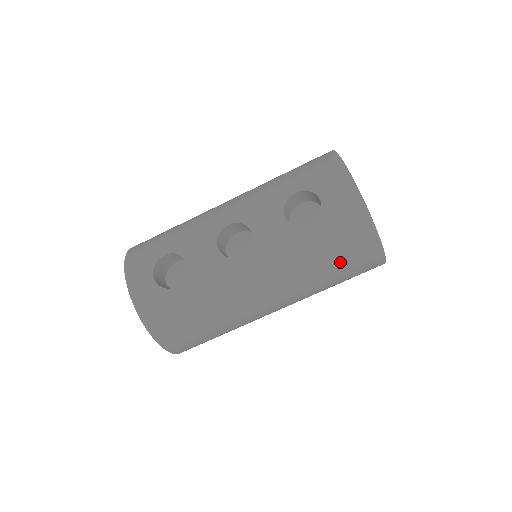
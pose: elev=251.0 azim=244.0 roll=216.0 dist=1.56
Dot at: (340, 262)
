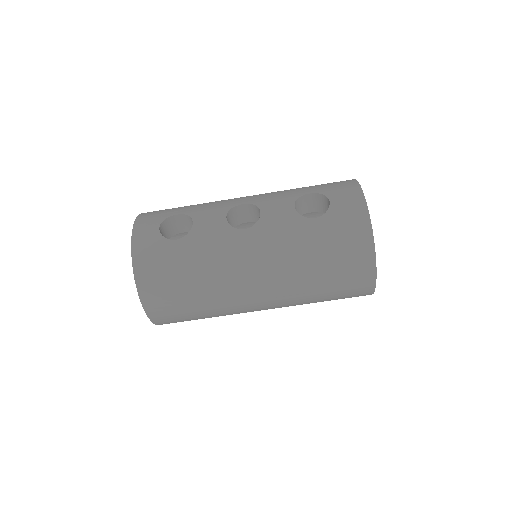
Dot at: (333, 262)
